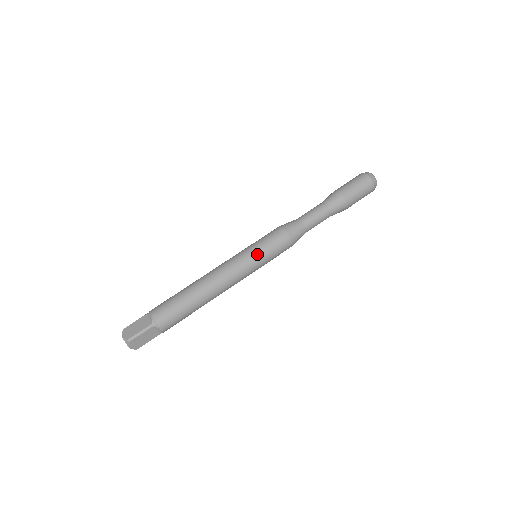
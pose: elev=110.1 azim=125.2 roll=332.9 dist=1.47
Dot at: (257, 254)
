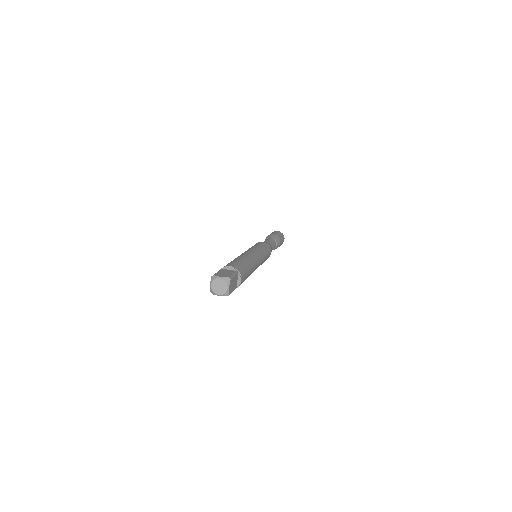
Dot at: (263, 249)
